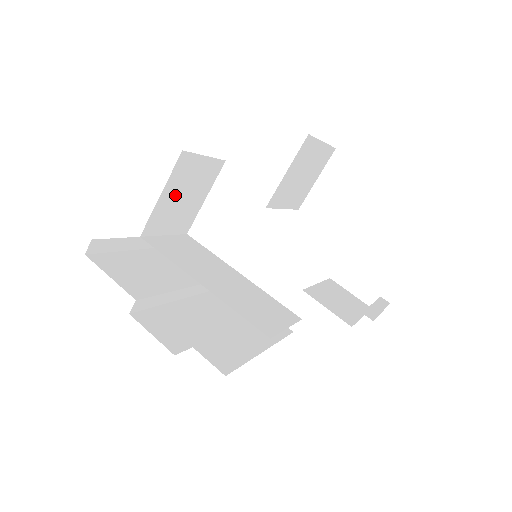
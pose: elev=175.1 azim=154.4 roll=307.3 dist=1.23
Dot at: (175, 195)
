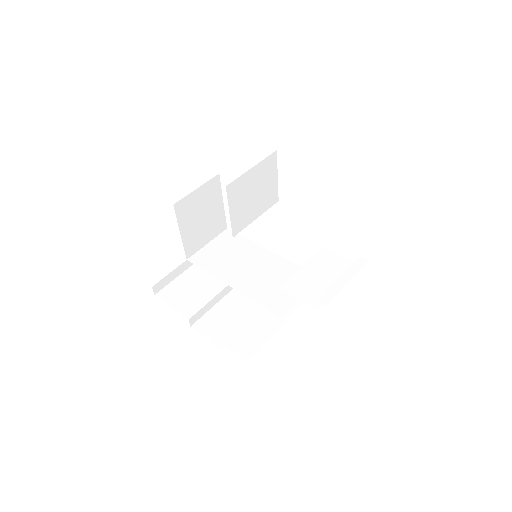
Dot at: (193, 224)
